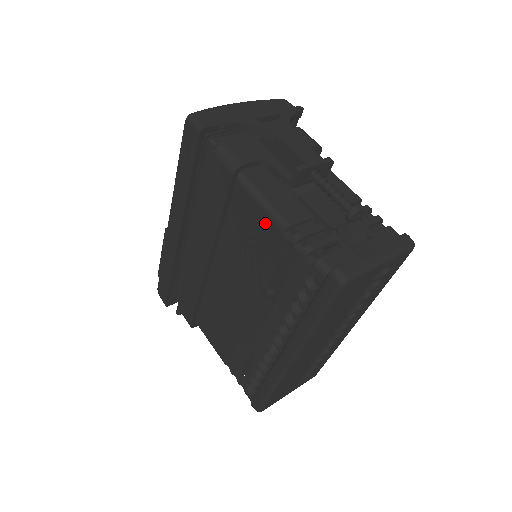
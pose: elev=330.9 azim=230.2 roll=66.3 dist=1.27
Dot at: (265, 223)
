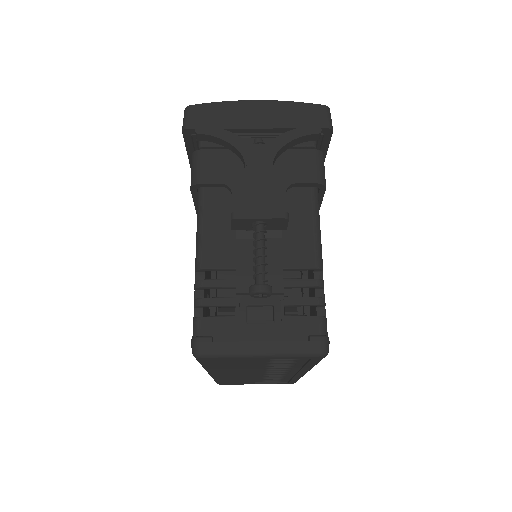
Dot at: occluded
